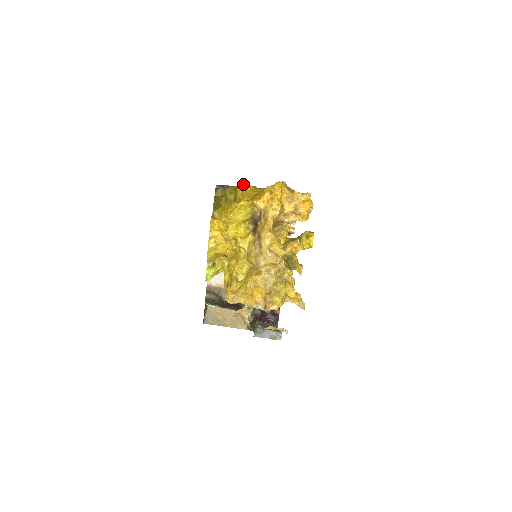
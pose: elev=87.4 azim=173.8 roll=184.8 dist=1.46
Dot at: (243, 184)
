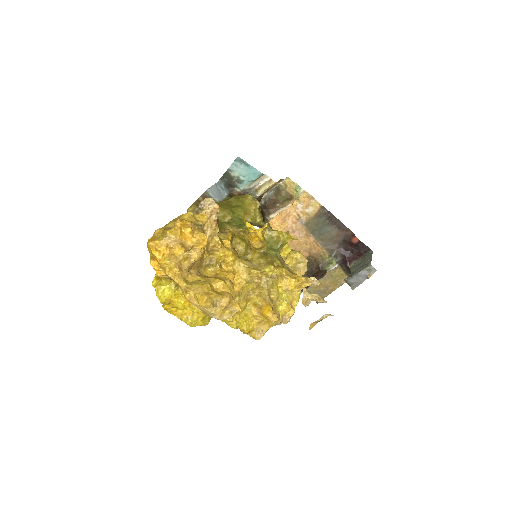
Dot at: occluded
